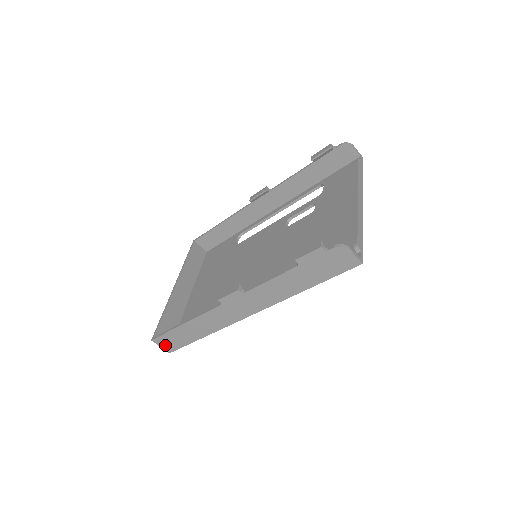
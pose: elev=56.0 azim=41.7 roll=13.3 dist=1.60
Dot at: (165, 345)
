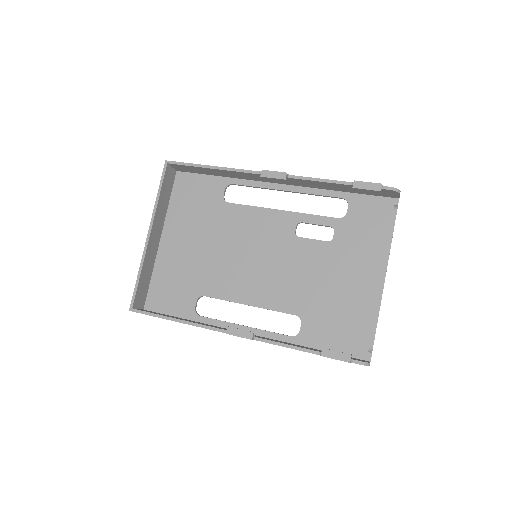
Dot at: occluded
